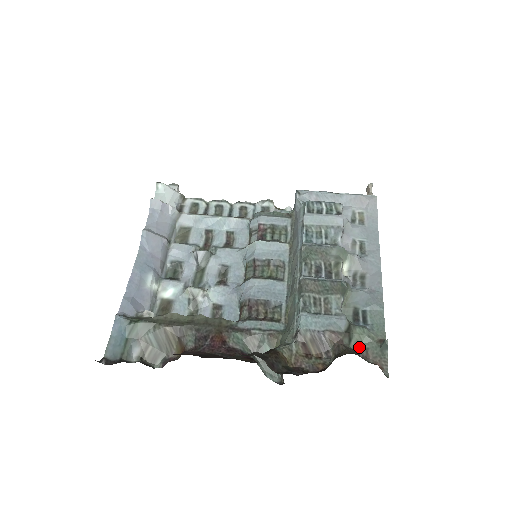
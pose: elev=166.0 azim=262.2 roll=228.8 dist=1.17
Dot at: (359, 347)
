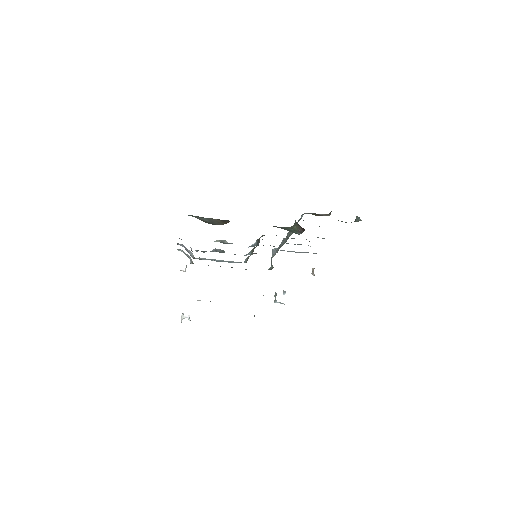
Dot at: occluded
